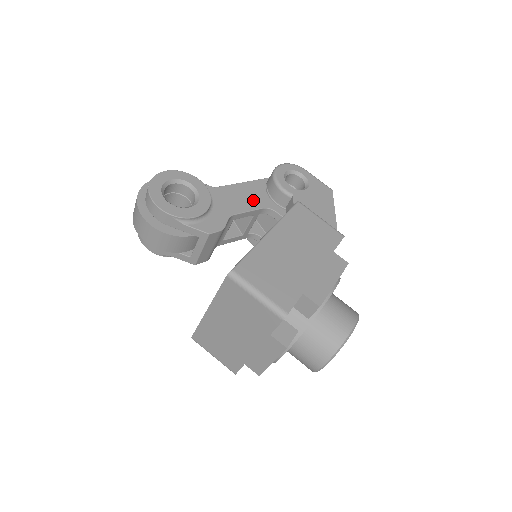
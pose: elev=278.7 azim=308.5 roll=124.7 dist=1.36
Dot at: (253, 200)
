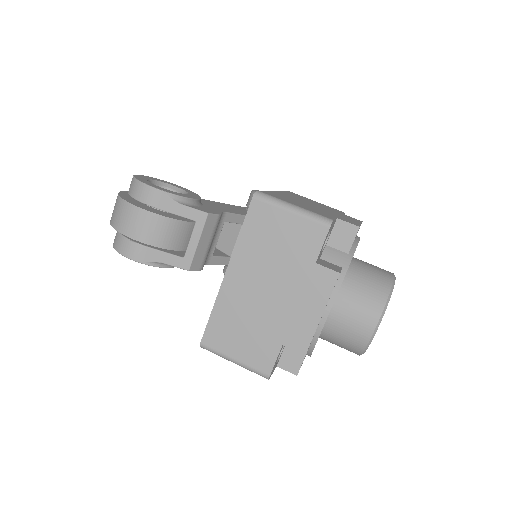
Dot at: (239, 211)
